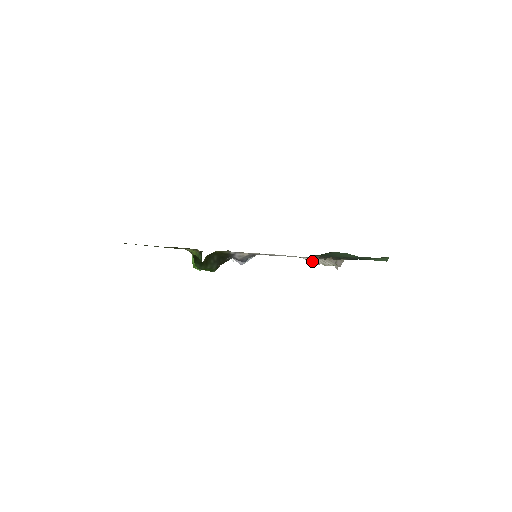
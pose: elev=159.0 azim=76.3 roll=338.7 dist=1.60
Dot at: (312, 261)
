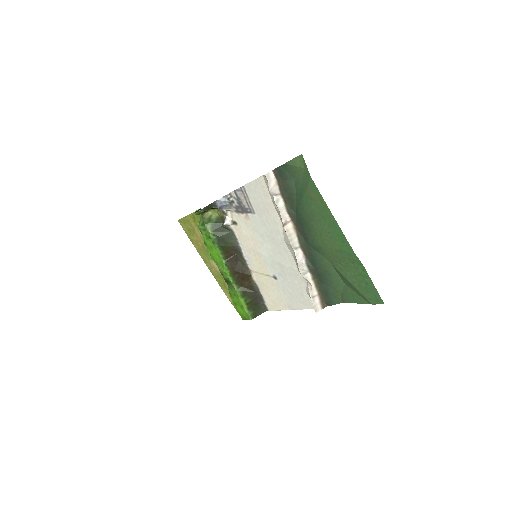
Dot at: occluded
